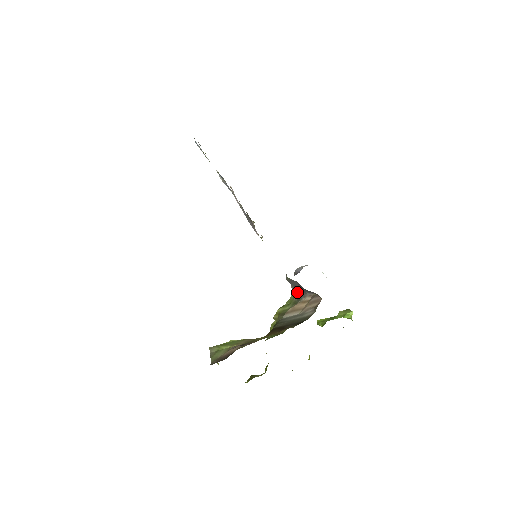
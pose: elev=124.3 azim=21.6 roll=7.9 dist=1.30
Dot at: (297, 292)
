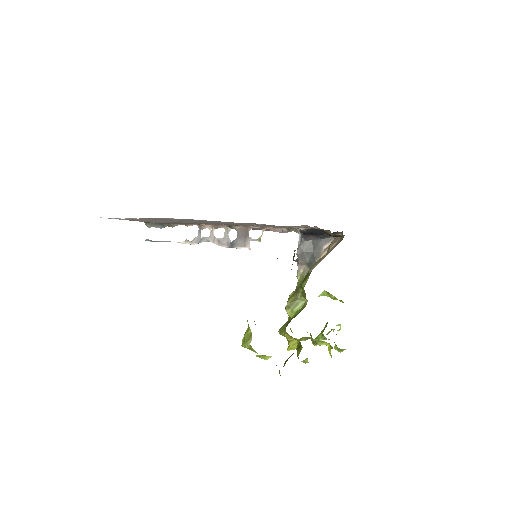
Dot at: (308, 264)
